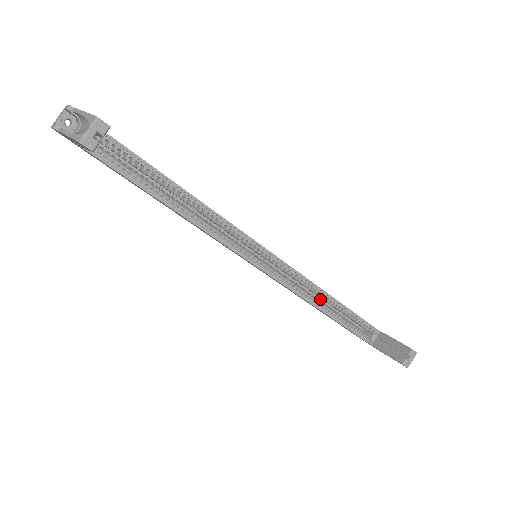
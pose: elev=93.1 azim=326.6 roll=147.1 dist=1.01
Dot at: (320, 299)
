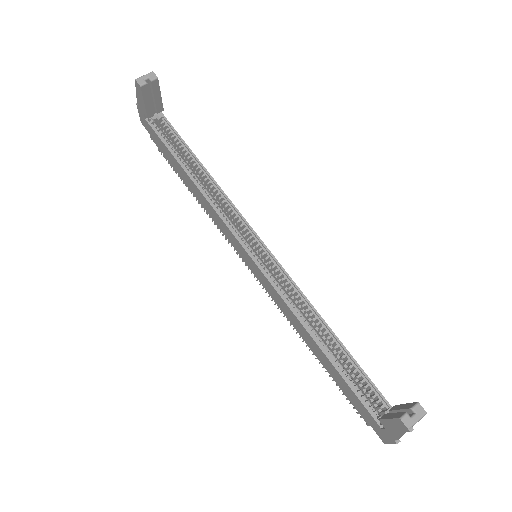
Dot at: occluded
